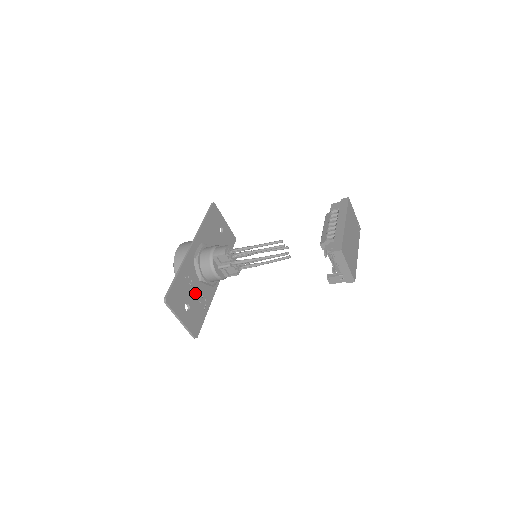
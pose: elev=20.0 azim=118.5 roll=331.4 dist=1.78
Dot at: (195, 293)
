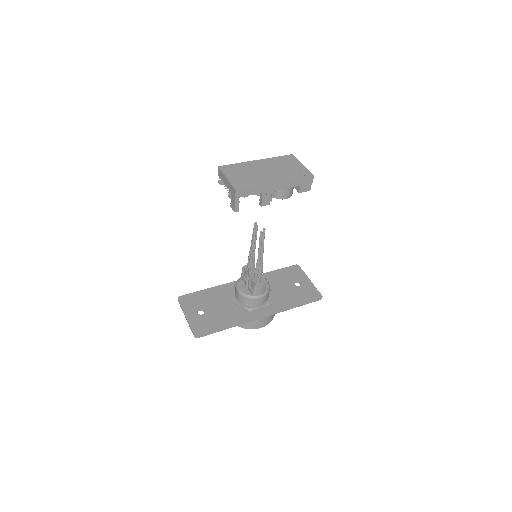
Dot at: (220, 308)
